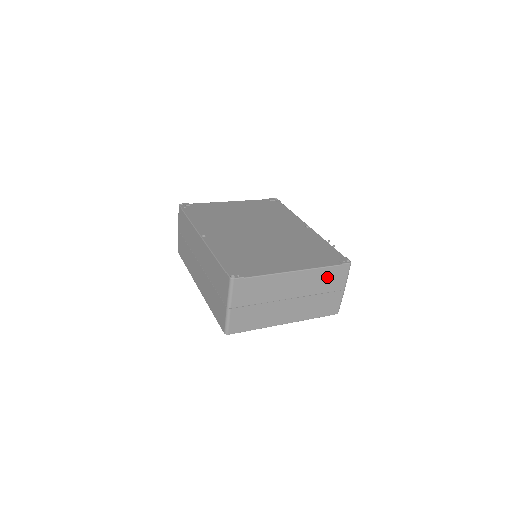
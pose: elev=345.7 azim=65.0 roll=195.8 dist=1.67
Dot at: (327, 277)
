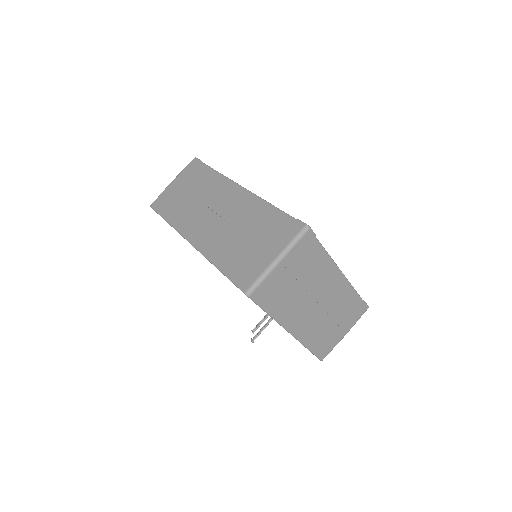
Dot at: (349, 306)
